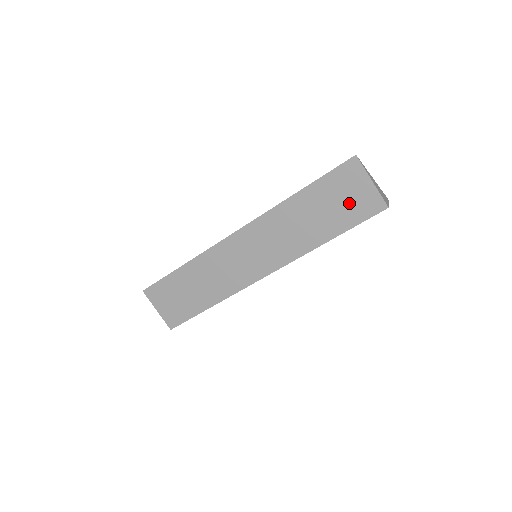
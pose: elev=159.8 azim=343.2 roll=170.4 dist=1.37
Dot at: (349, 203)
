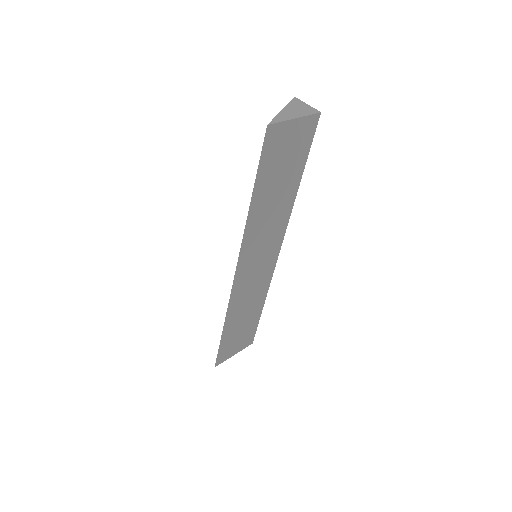
Dot at: (292, 152)
